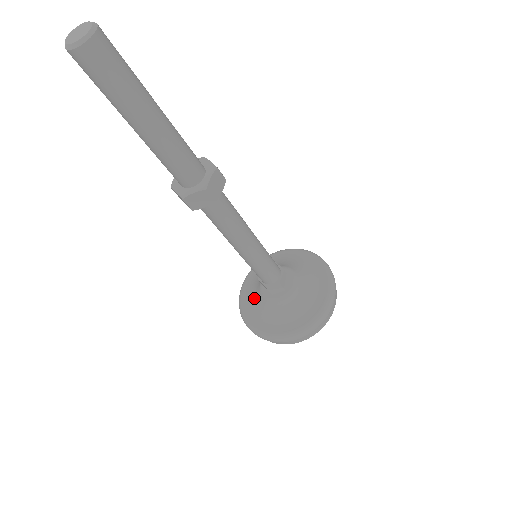
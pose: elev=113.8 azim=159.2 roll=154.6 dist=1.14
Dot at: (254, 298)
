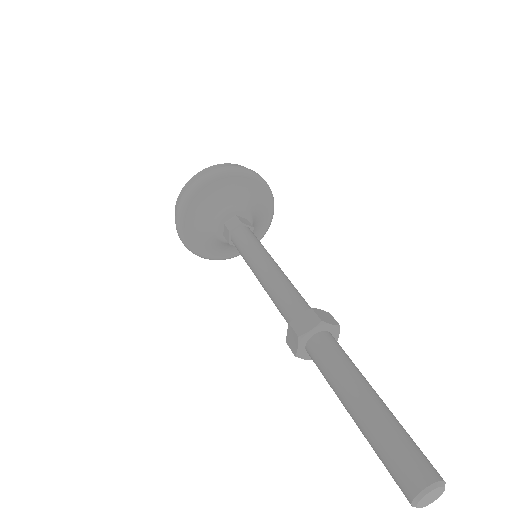
Dot at: (207, 241)
